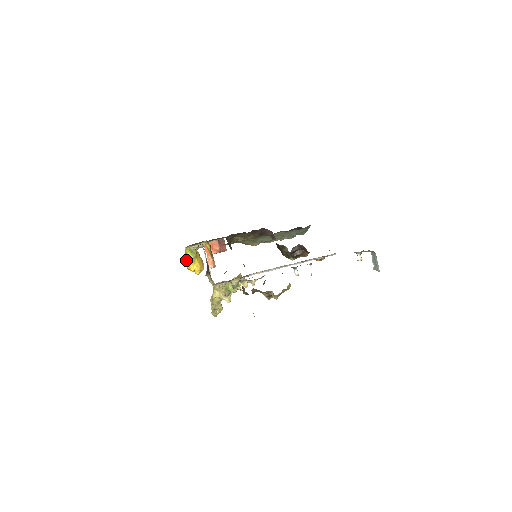
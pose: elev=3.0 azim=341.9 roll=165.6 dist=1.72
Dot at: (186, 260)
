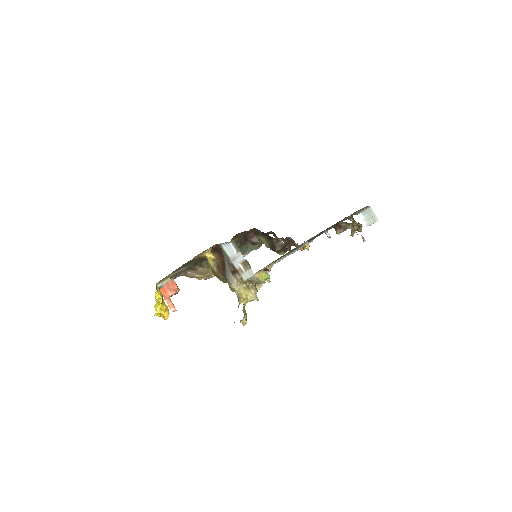
Dot at: occluded
